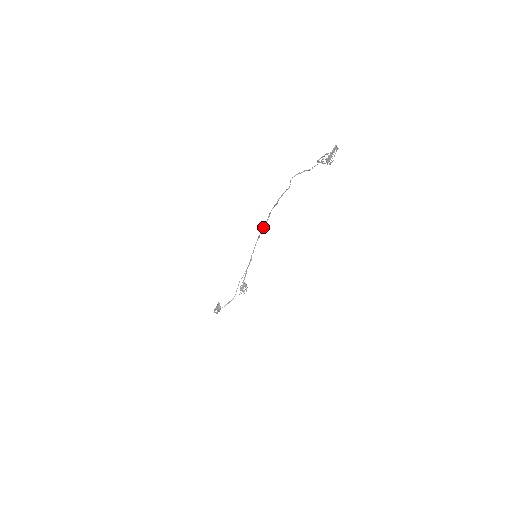
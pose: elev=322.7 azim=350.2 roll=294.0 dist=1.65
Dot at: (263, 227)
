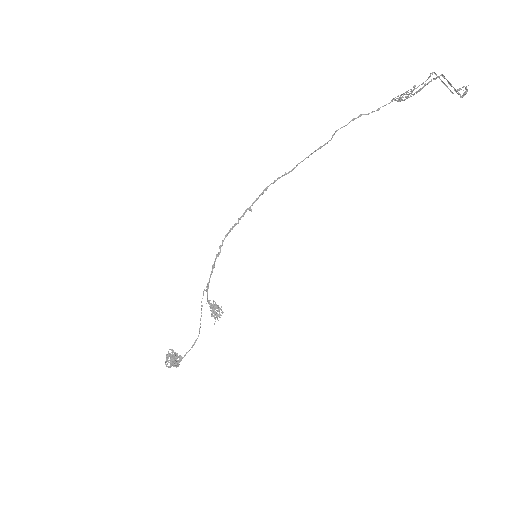
Dot at: (245, 212)
